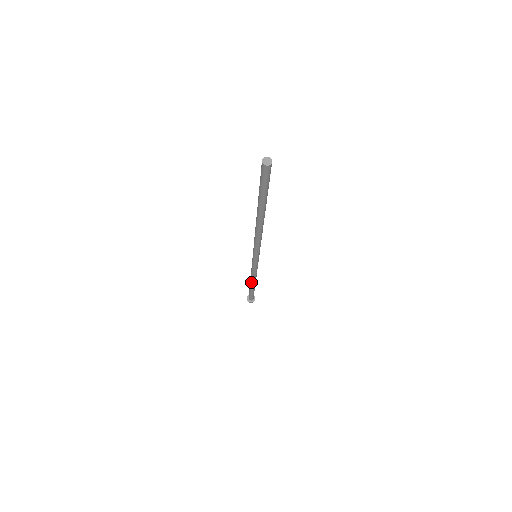
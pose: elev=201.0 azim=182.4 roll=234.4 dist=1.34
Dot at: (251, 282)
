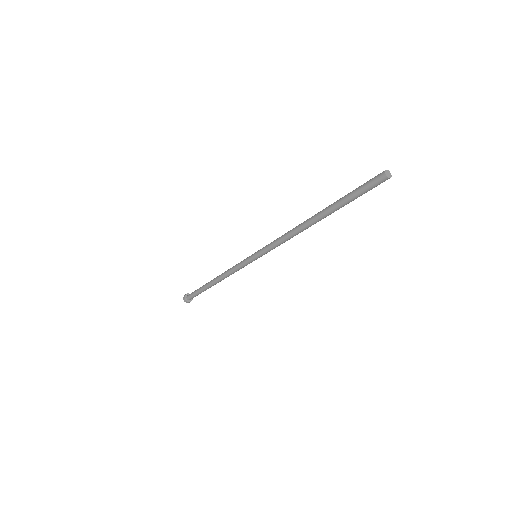
Dot at: (216, 282)
